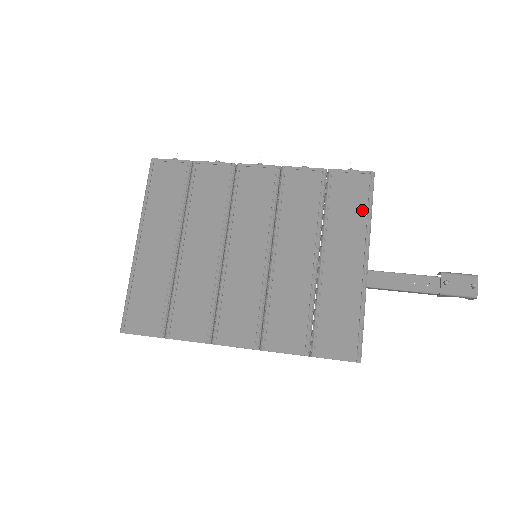
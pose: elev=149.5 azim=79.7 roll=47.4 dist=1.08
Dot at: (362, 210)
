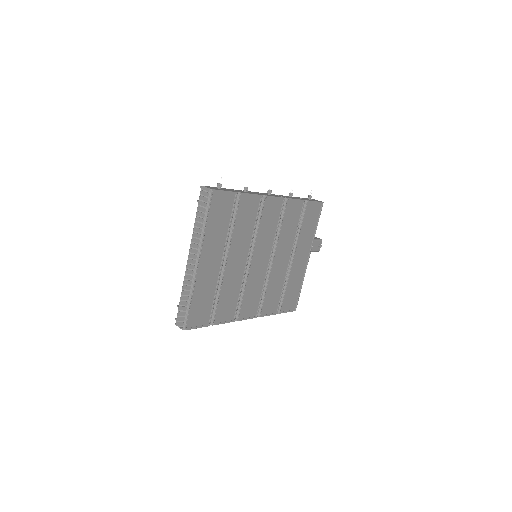
Dot at: (314, 227)
